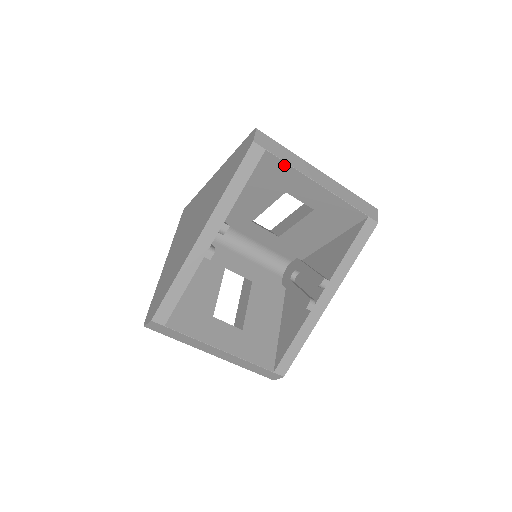
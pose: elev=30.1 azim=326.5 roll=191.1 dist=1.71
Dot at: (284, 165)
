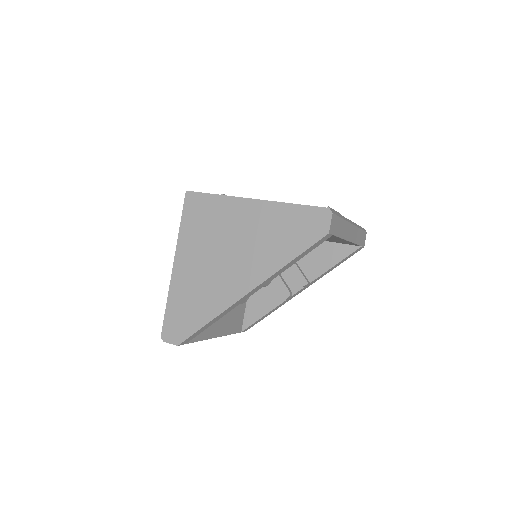
Dot at: (336, 237)
